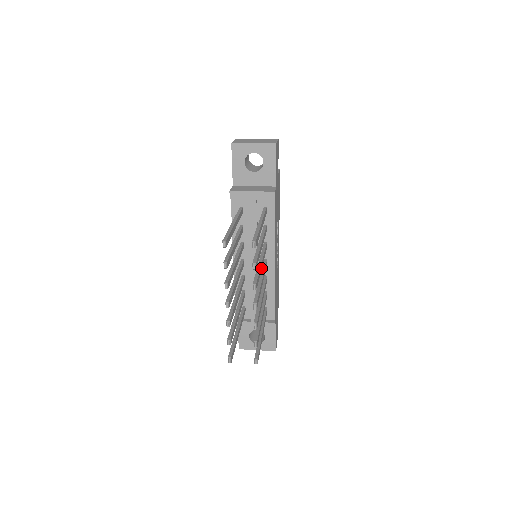
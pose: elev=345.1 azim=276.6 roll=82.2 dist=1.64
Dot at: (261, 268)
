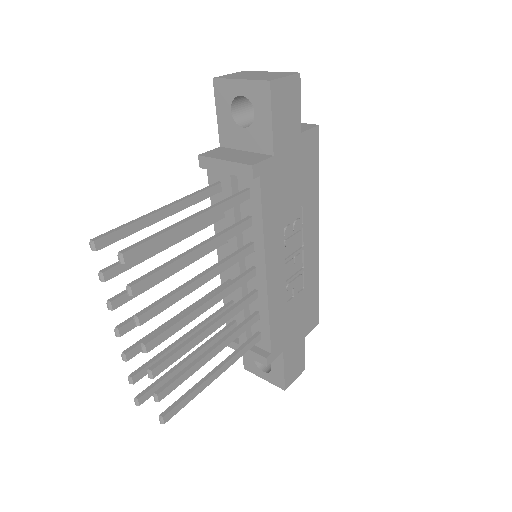
Dot at: (195, 286)
